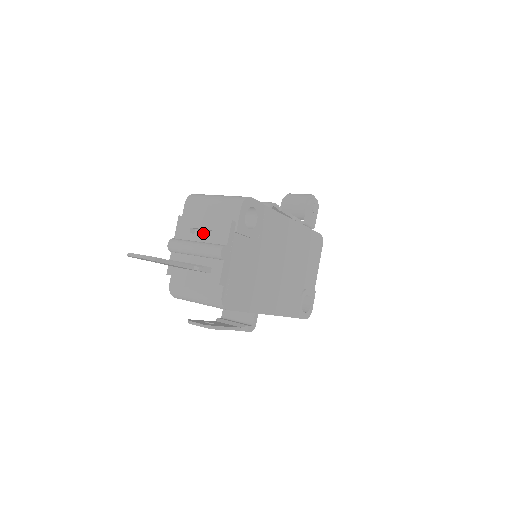
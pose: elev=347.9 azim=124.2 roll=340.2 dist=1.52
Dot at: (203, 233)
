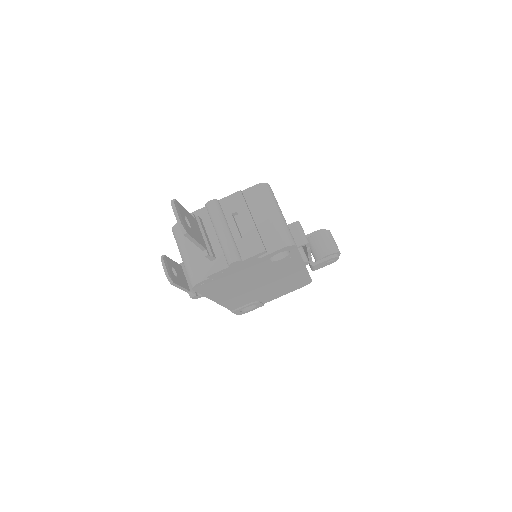
Dot at: (240, 225)
